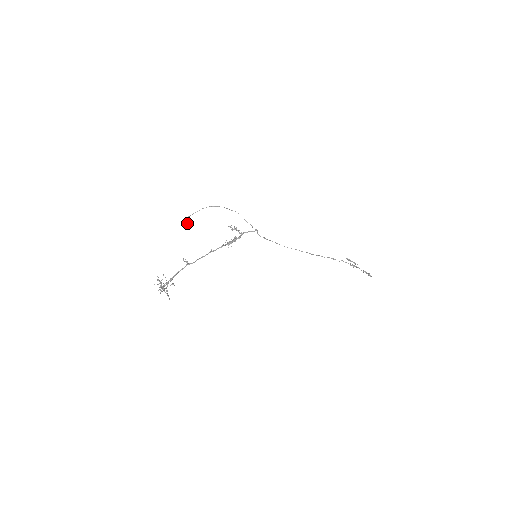
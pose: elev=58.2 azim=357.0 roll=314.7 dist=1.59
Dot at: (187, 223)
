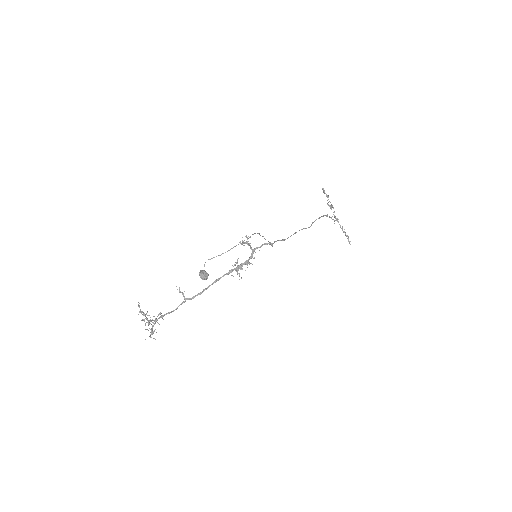
Dot at: (202, 277)
